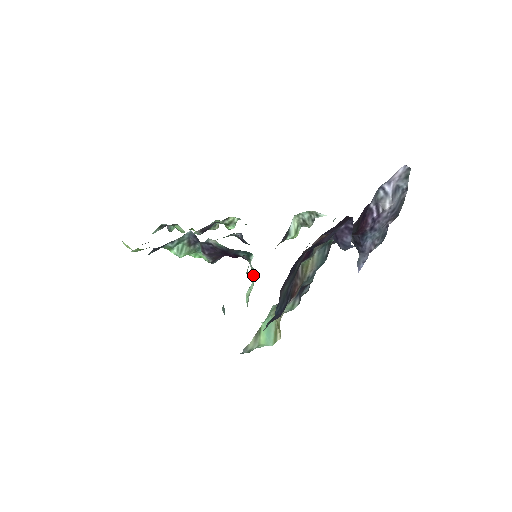
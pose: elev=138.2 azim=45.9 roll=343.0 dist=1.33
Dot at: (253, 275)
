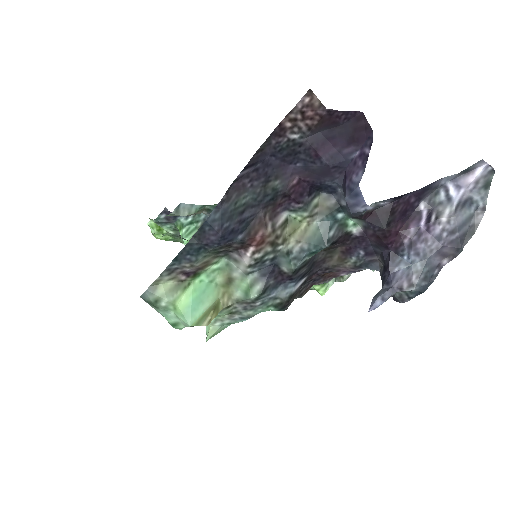
Dot at: occluded
